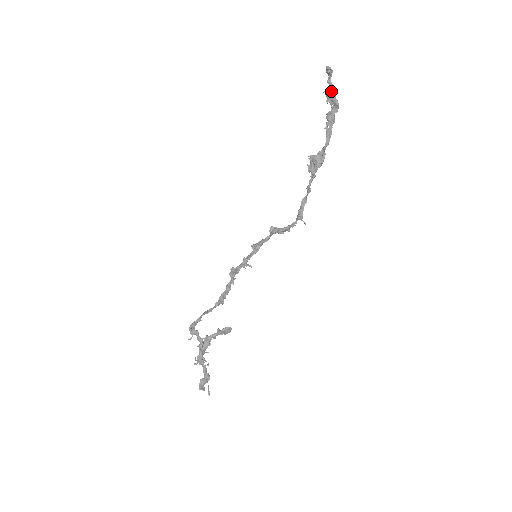
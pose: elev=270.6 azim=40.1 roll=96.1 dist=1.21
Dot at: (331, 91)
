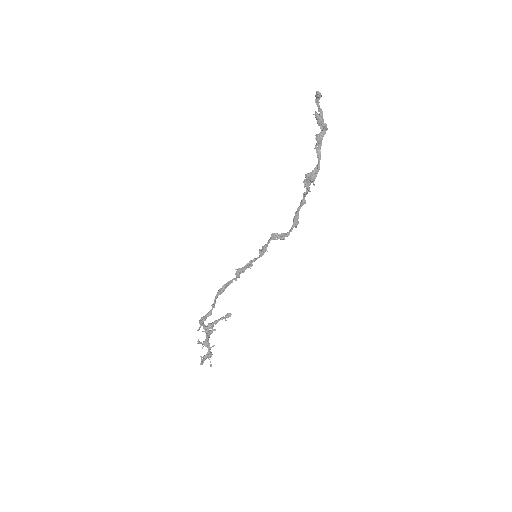
Dot at: (320, 114)
